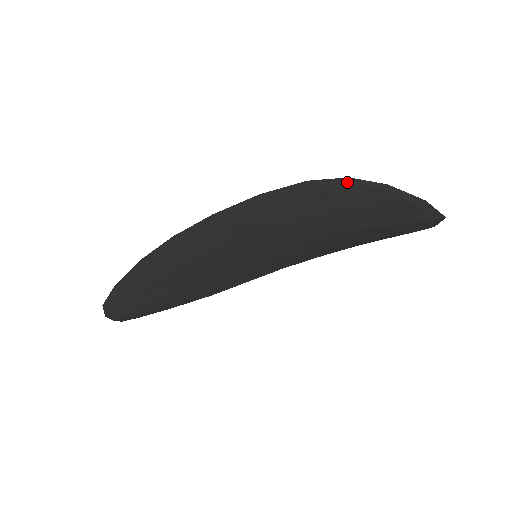
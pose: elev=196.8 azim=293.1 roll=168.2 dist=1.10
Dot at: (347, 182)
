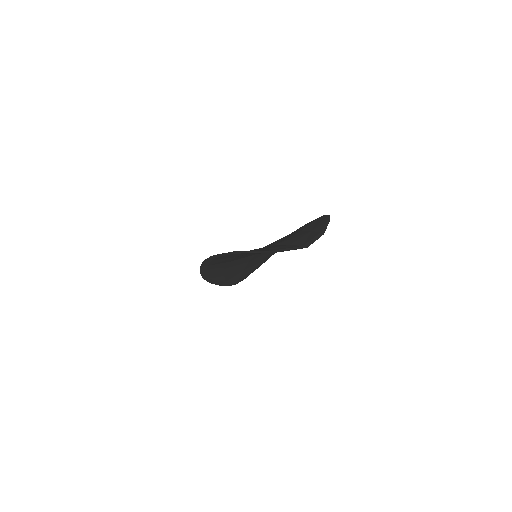
Dot at: (228, 254)
